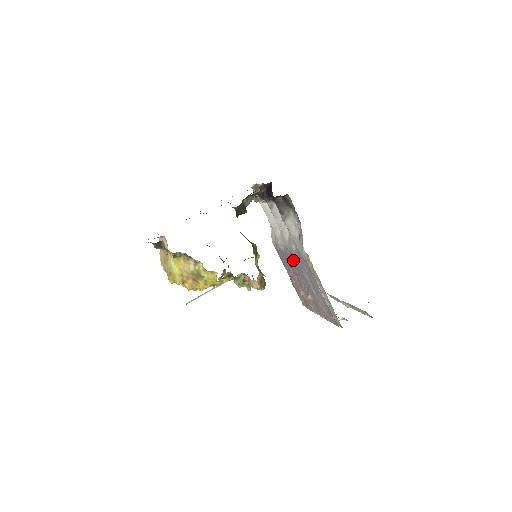
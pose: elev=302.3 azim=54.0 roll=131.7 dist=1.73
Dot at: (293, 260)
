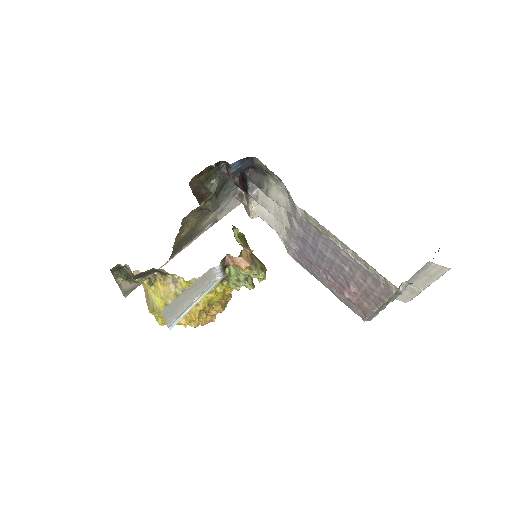
Dot at: (308, 248)
